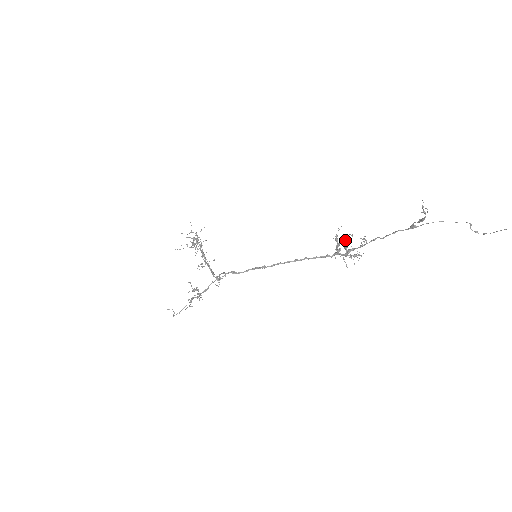
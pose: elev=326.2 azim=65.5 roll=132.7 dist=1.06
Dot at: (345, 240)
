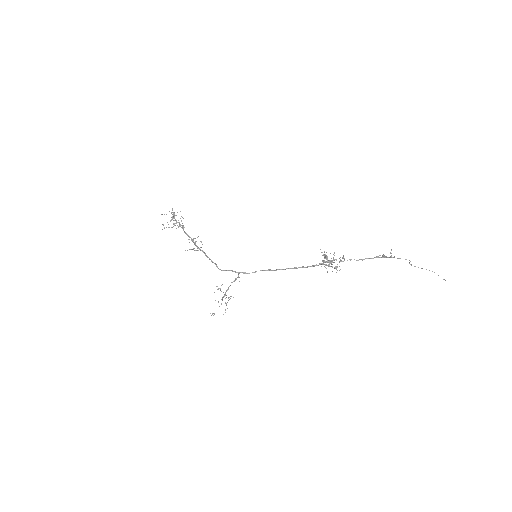
Dot at: (334, 260)
